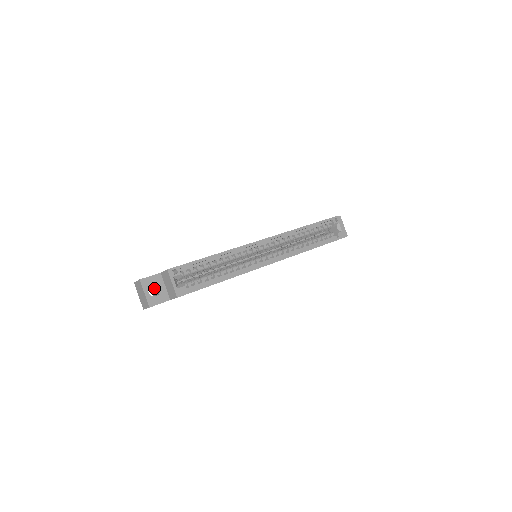
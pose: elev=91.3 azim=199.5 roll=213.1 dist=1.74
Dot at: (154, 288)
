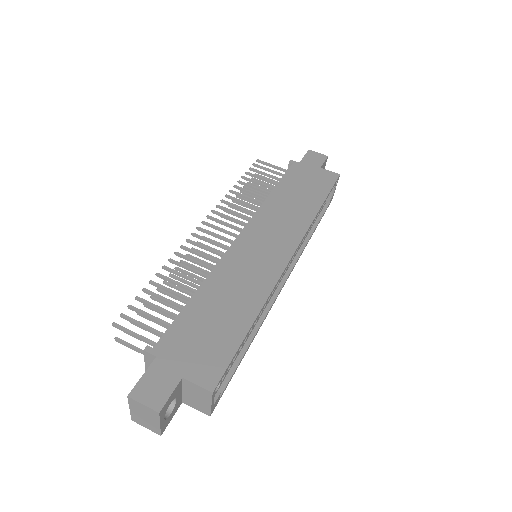
Dot at: occluded
